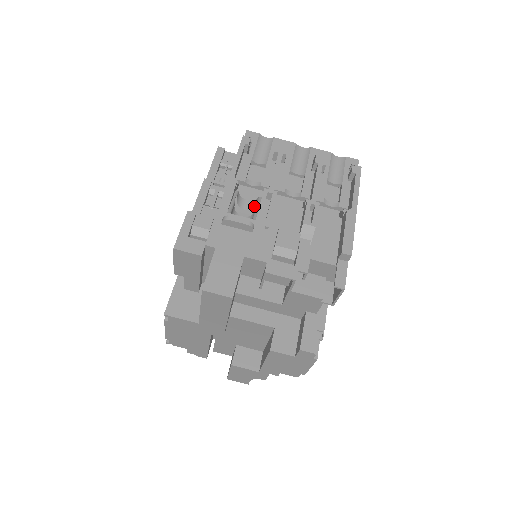
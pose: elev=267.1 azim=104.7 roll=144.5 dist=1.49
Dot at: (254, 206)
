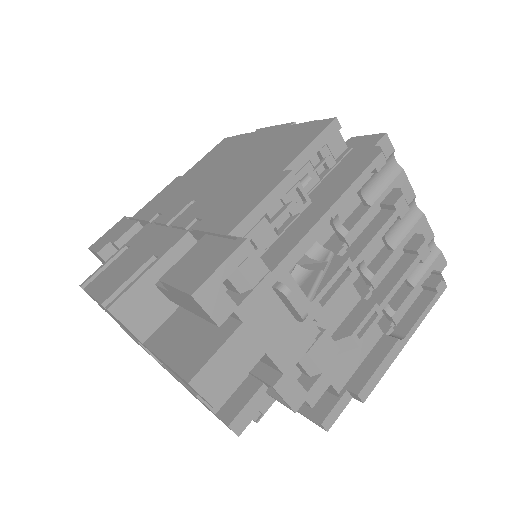
Dot at: (317, 257)
